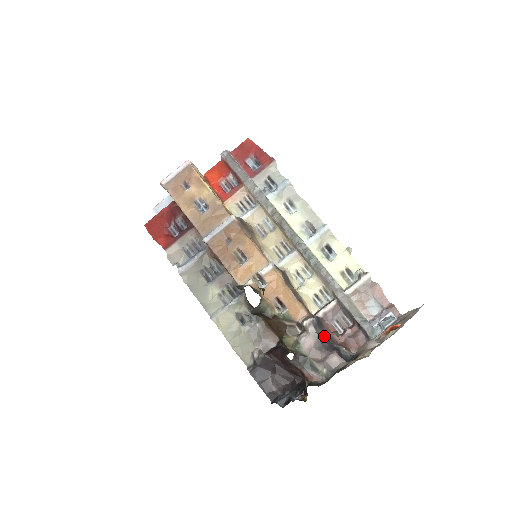
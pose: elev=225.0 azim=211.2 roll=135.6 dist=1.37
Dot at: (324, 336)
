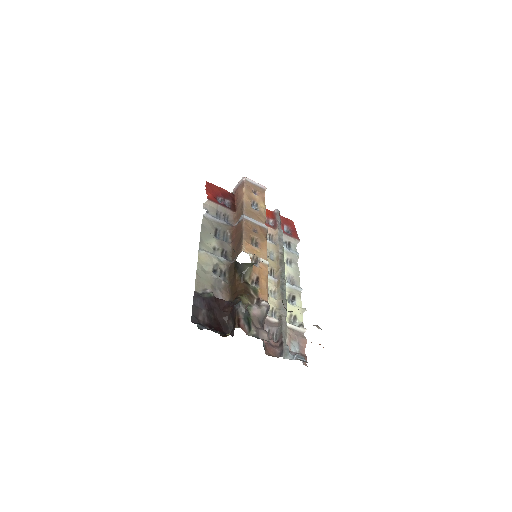
Dot at: (264, 322)
